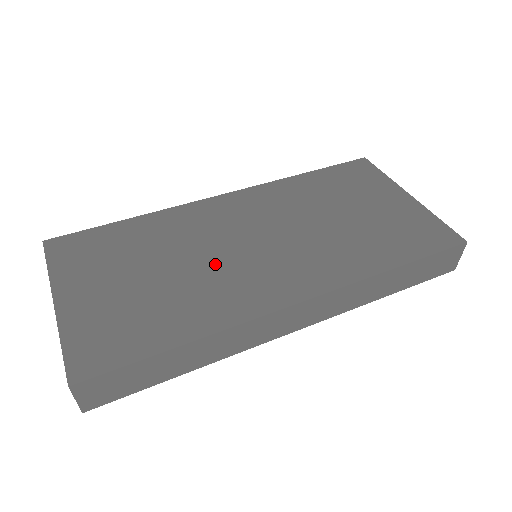
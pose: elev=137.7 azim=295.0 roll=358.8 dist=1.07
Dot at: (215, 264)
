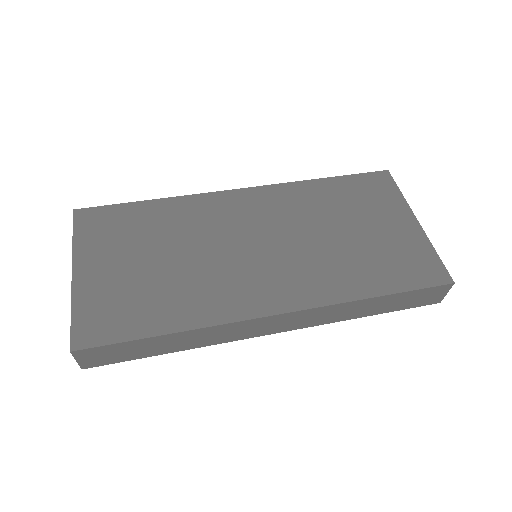
Dot at: (214, 261)
